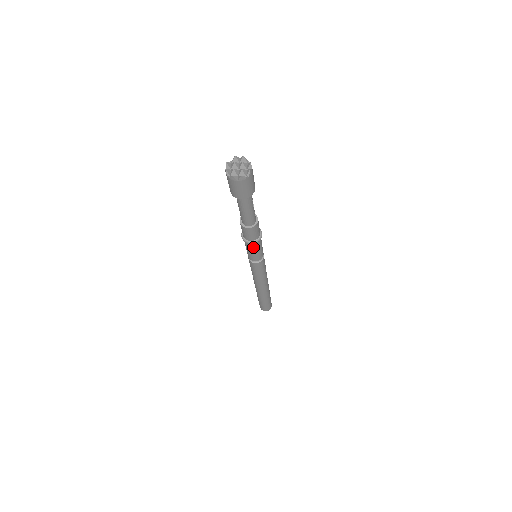
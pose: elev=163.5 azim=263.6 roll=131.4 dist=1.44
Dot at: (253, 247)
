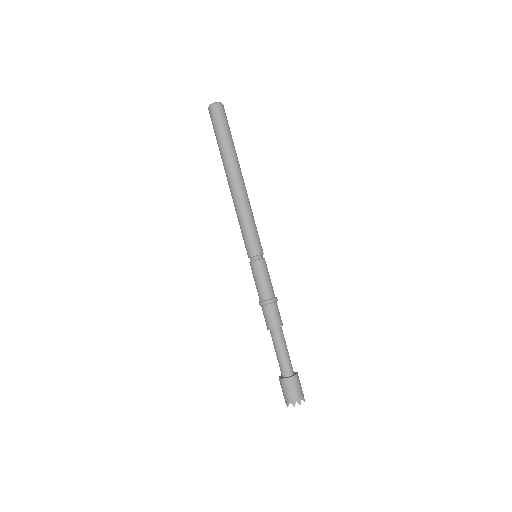
Dot at: occluded
